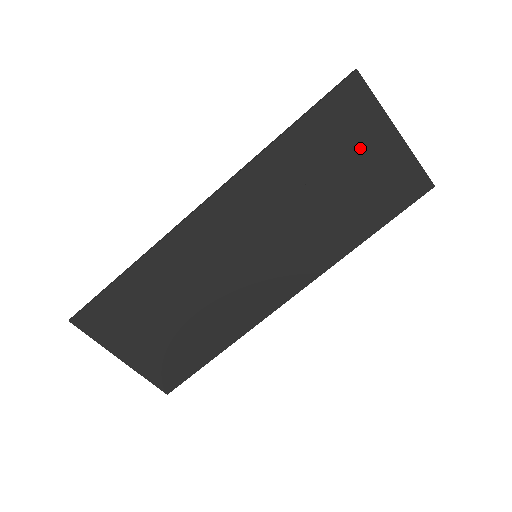
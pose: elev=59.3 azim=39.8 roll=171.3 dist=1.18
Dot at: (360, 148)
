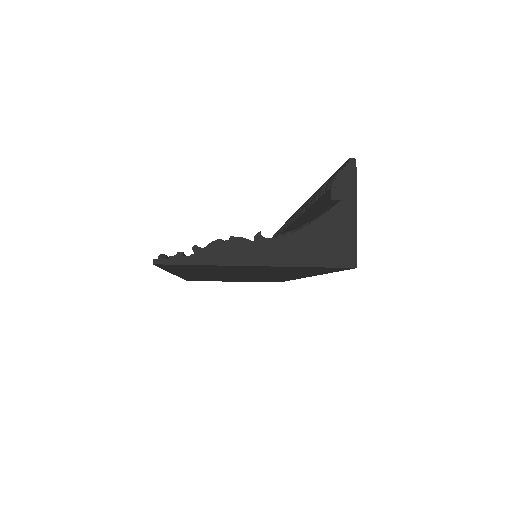
Dot at: (237, 269)
